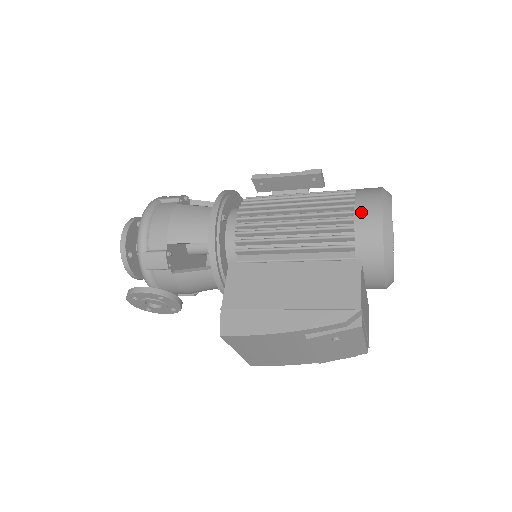
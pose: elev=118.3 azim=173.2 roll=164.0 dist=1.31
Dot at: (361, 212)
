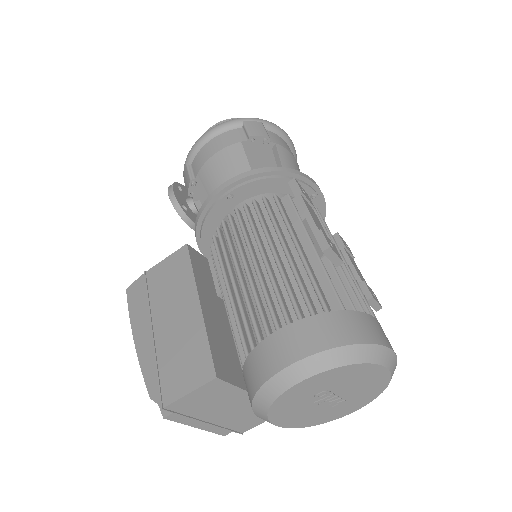
Dot at: (278, 339)
